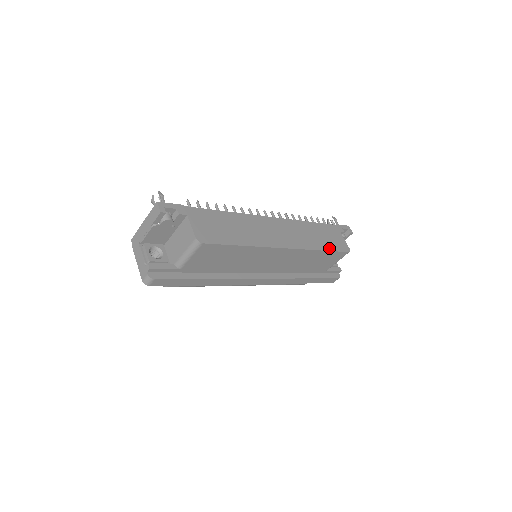
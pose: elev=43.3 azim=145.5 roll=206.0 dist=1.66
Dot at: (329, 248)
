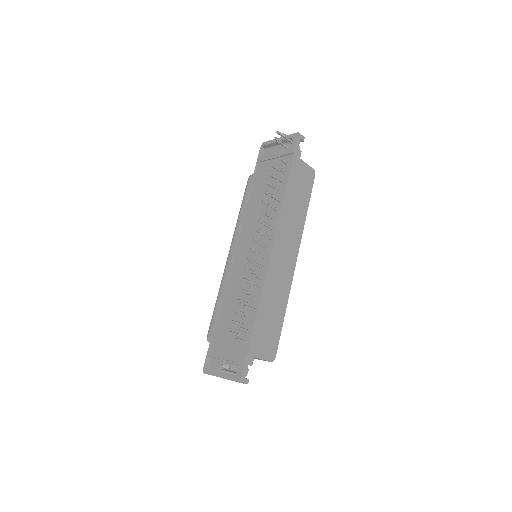
Dot at: (307, 201)
